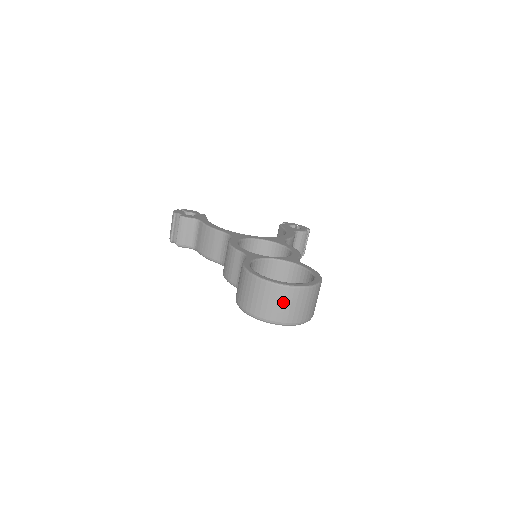
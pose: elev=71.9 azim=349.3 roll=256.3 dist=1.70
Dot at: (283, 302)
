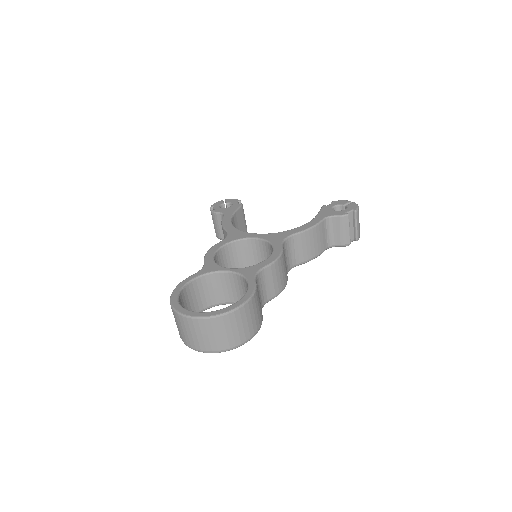
Dot at: (189, 331)
